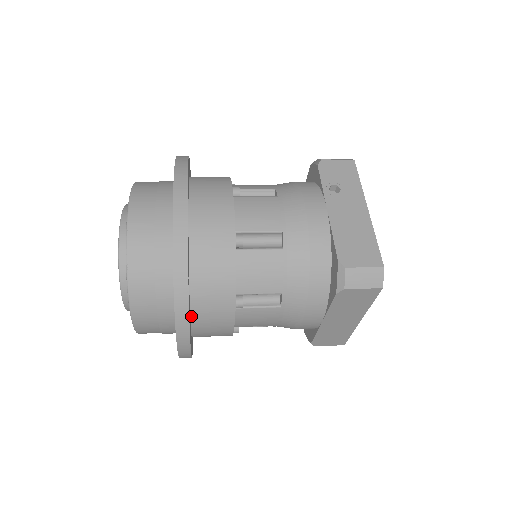
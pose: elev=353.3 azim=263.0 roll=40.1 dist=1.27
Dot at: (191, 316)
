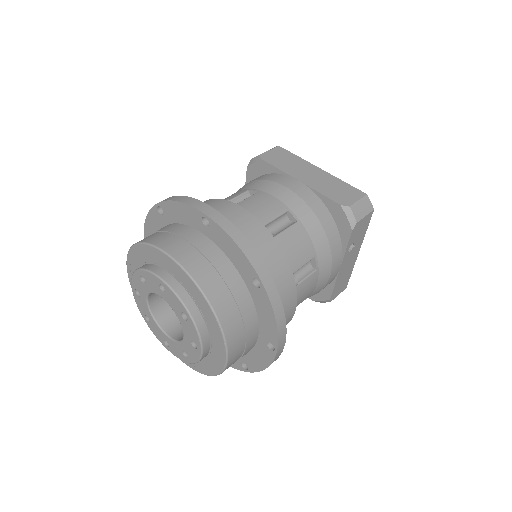
Dot at: occluded
